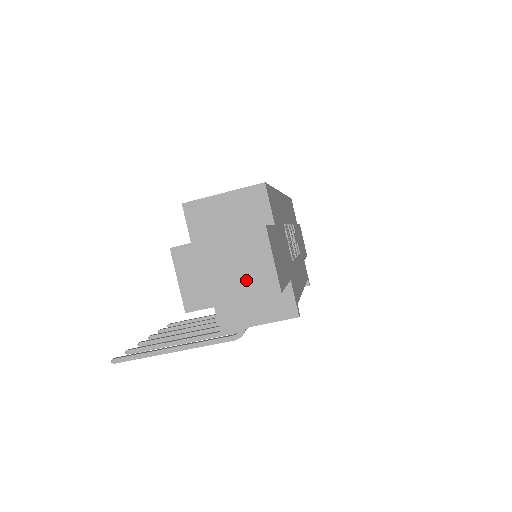
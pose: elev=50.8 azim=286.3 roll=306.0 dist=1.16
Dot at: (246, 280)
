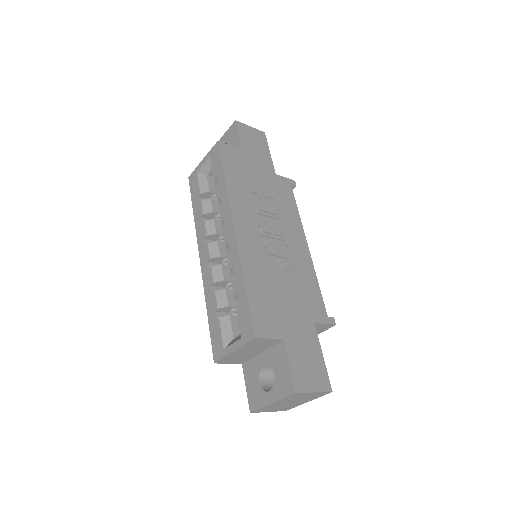
Dot at: (307, 399)
